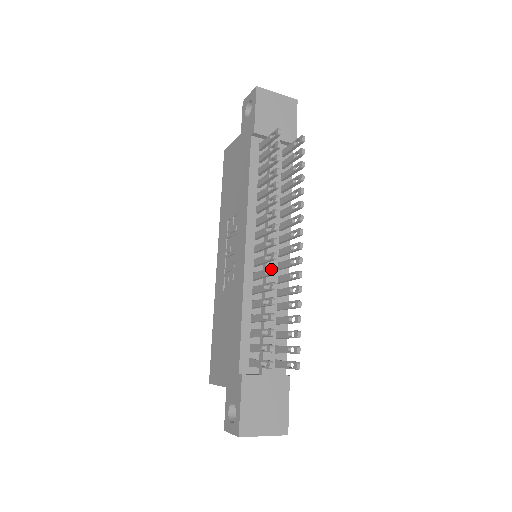
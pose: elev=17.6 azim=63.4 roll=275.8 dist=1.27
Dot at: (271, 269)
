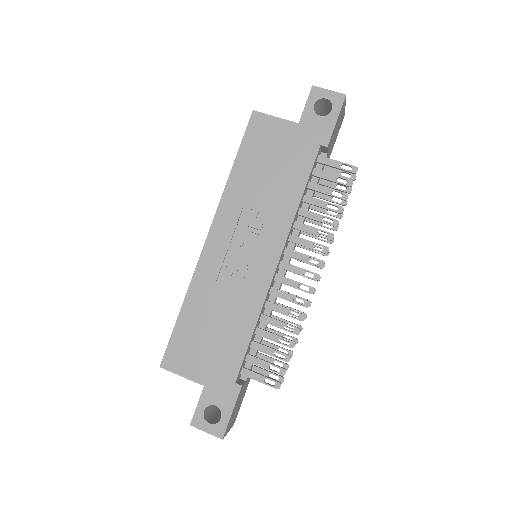
Dot at: (307, 302)
